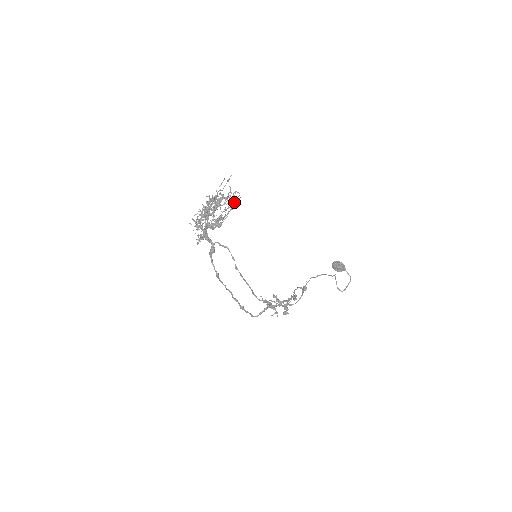
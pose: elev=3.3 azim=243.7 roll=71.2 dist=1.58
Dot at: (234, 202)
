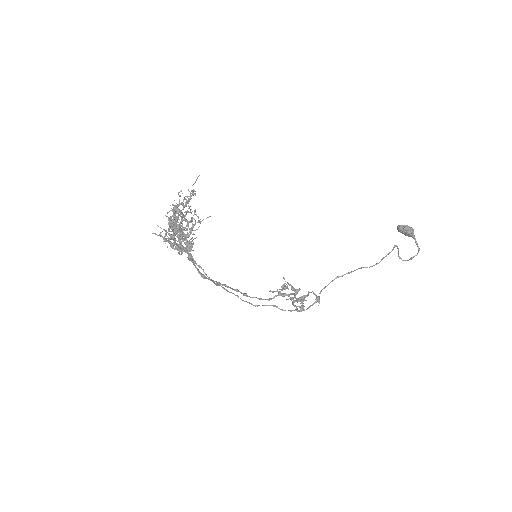
Dot at: (188, 244)
